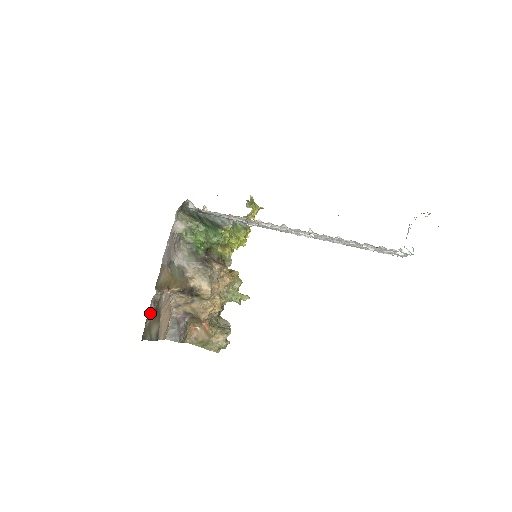
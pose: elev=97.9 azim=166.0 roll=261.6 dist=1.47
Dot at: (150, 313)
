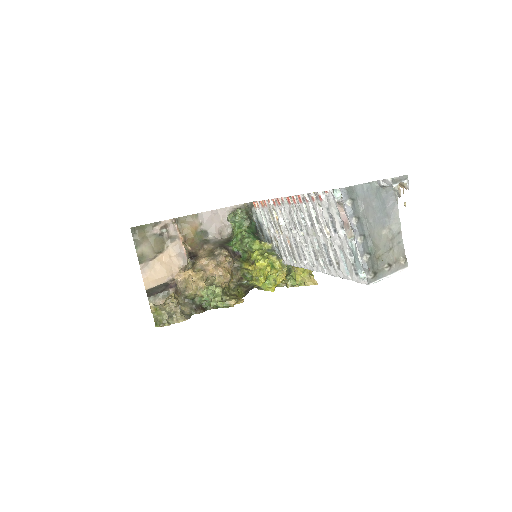
Dot at: (156, 228)
